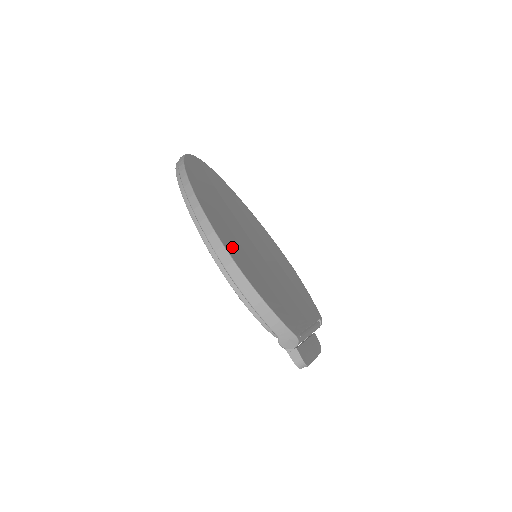
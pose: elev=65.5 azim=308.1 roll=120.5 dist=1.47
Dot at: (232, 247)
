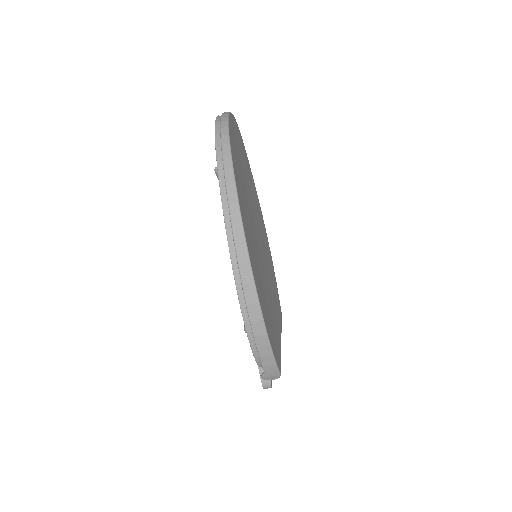
Dot at: (256, 275)
